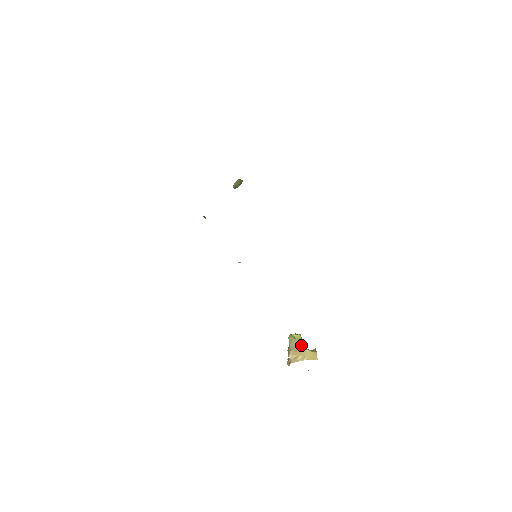
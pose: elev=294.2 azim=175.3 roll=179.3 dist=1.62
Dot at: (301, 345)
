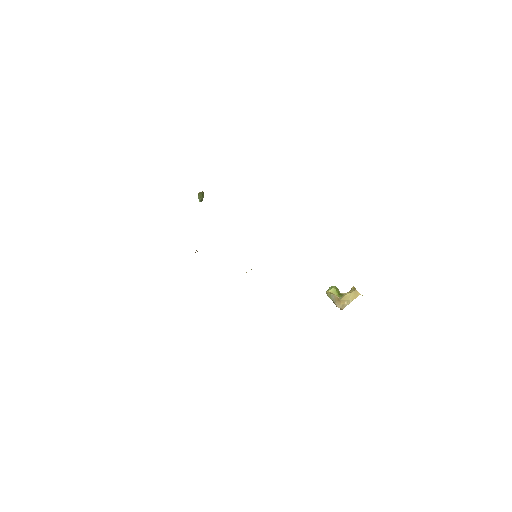
Dot at: (340, 295)
